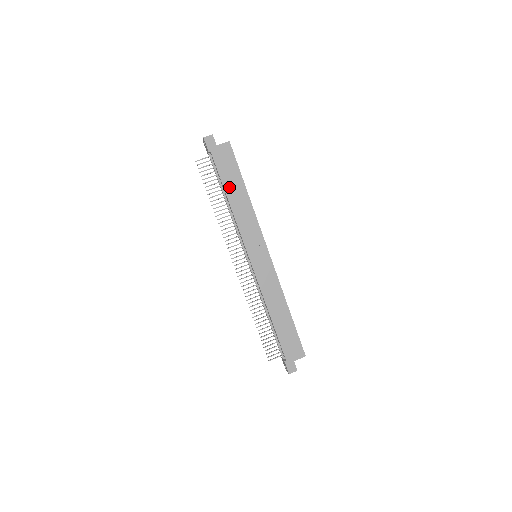
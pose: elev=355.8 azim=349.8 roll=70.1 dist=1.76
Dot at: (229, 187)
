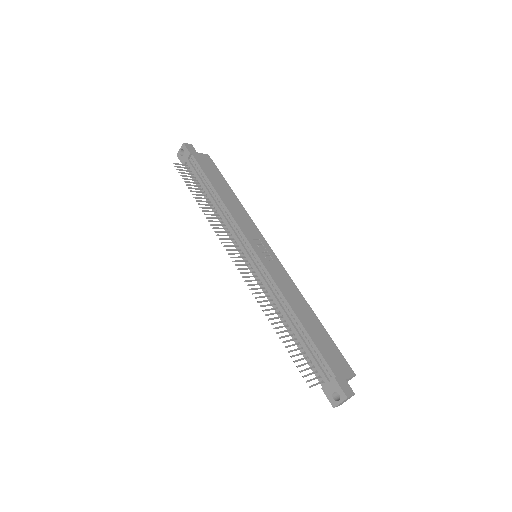
Dot at: (216, 184)
